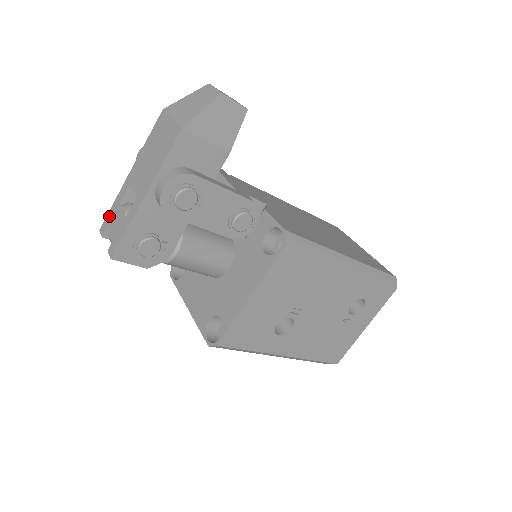
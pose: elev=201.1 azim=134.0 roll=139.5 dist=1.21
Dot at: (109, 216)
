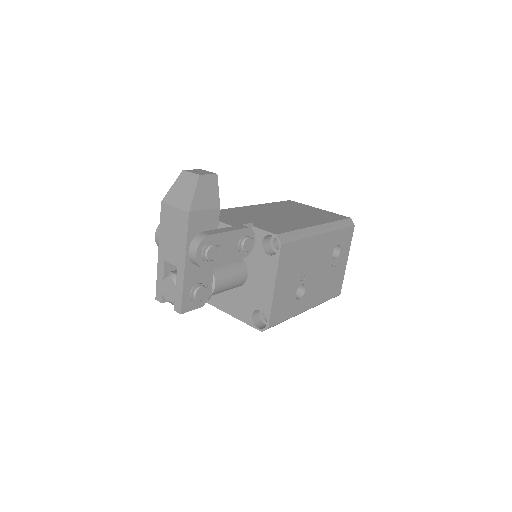
Dot at: (159, 287)
